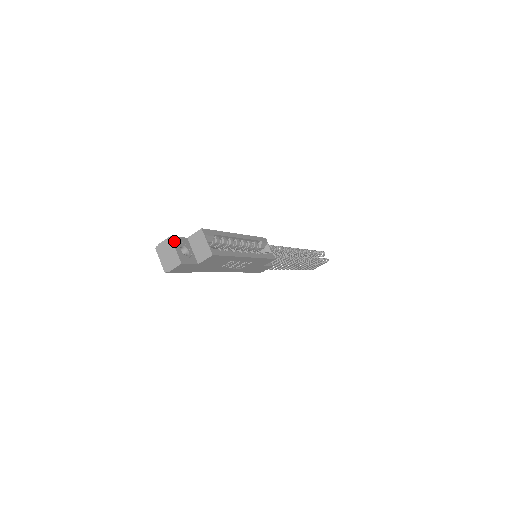
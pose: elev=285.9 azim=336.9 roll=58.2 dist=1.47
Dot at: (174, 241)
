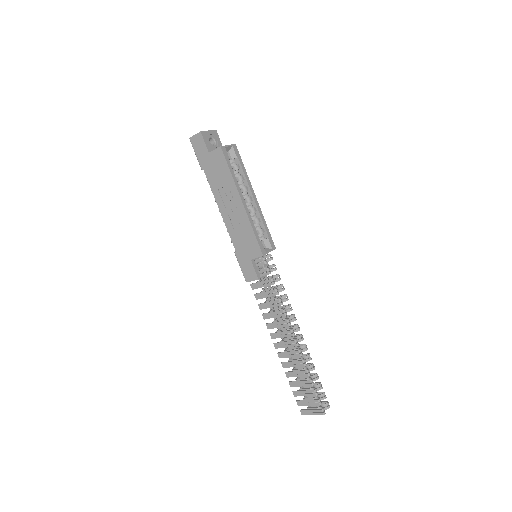
Dot at: (214, 132)
